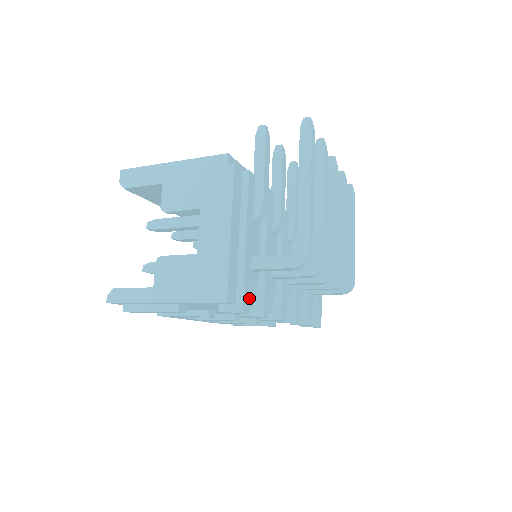
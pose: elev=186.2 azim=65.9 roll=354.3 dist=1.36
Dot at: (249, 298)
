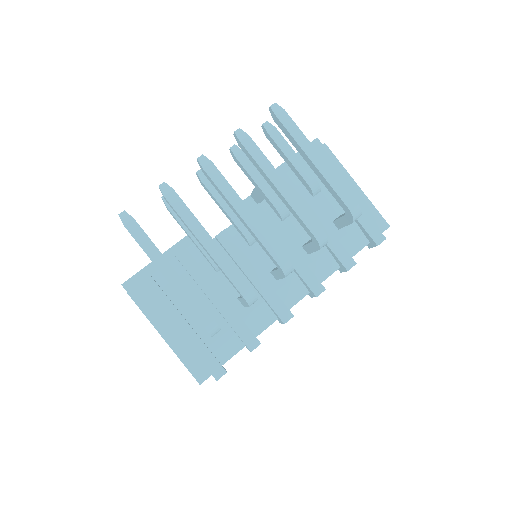
Dot at: (218, 363)
